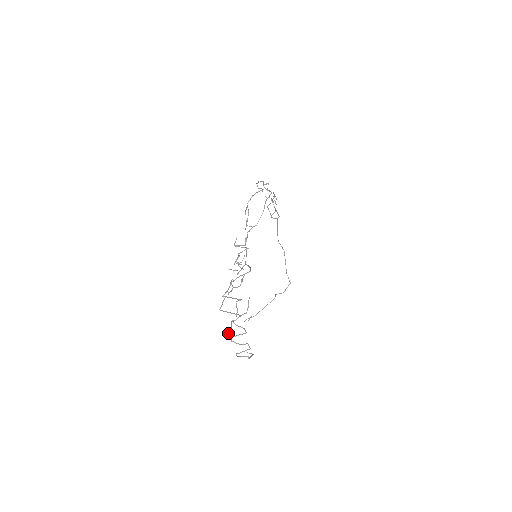
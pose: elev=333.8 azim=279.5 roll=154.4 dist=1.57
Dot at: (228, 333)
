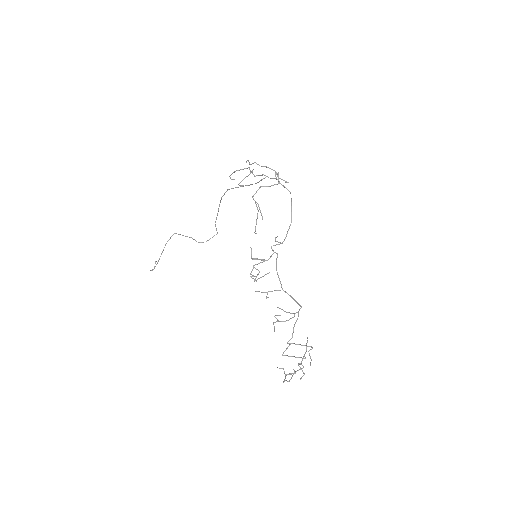
Dot at: occluded
